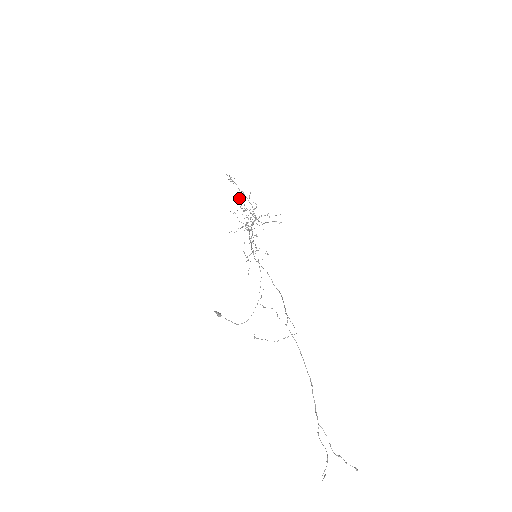
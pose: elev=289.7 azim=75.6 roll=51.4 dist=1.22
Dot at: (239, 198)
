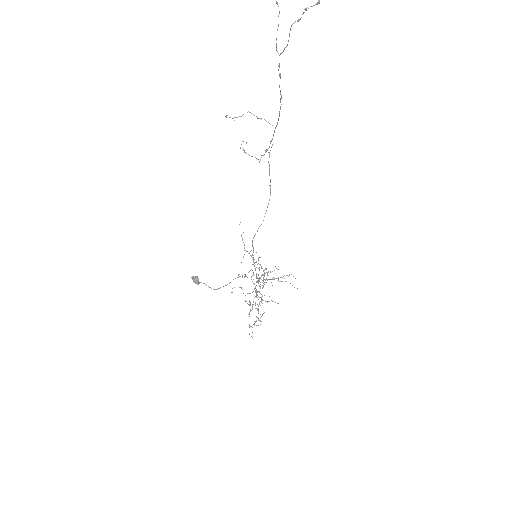
Dot at: occluded
